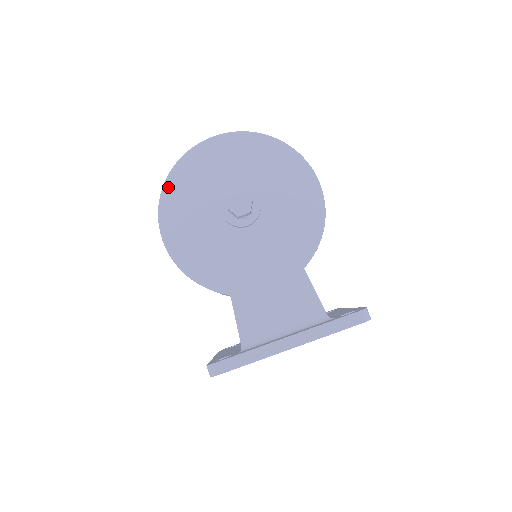
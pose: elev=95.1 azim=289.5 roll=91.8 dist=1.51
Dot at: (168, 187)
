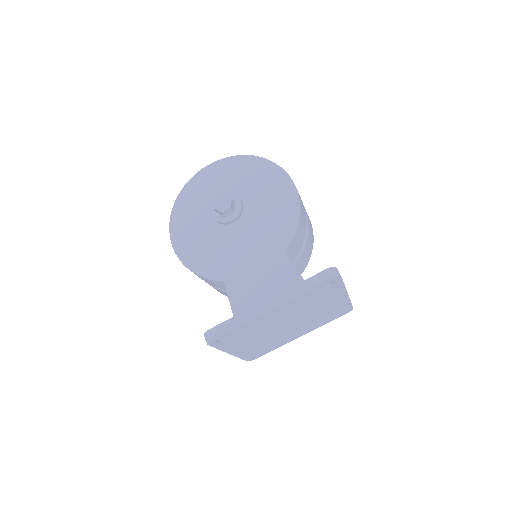
Dot at: (176, 208)
